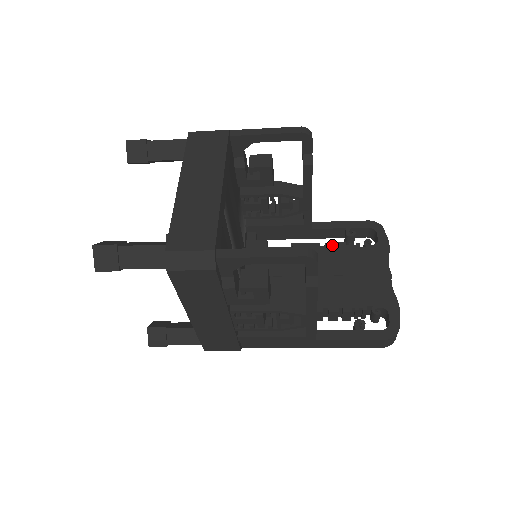
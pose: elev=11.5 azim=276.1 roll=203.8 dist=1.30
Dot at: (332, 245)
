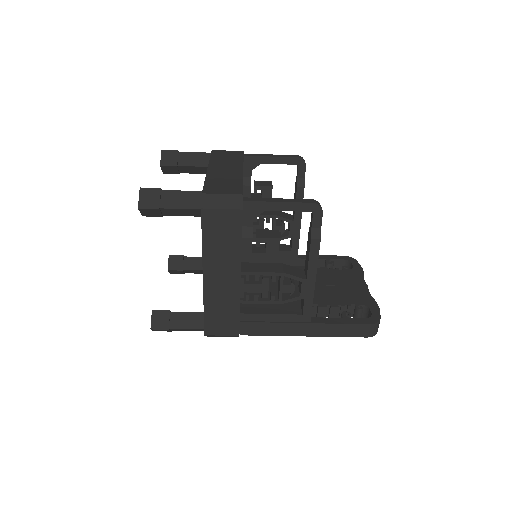
Dot at: occluded
